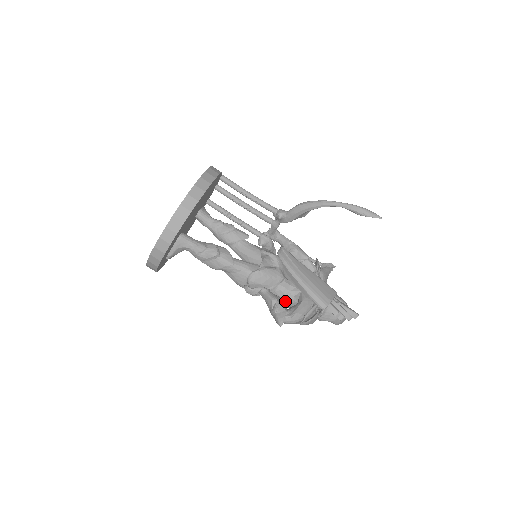
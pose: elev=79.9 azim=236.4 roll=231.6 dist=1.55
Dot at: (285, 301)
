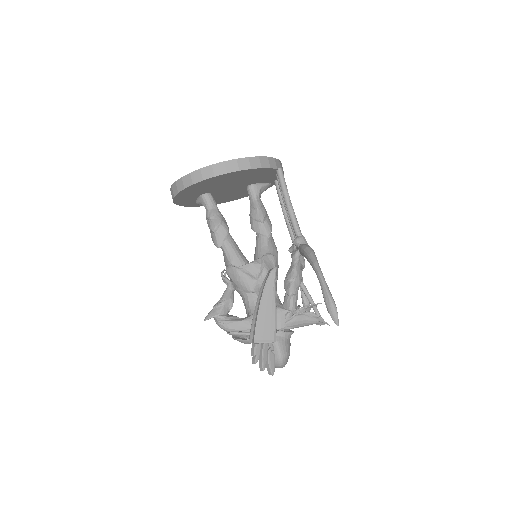
Dot at: occluded
